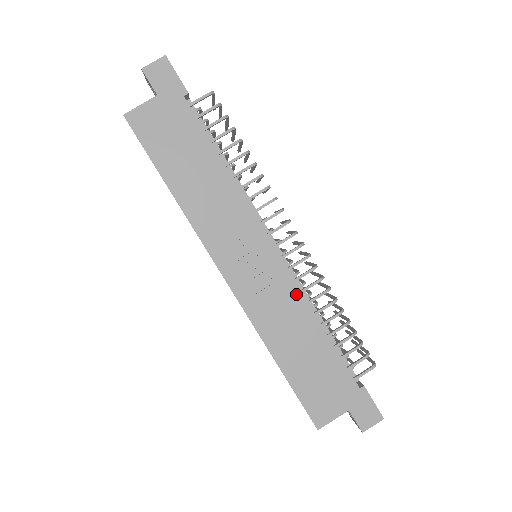
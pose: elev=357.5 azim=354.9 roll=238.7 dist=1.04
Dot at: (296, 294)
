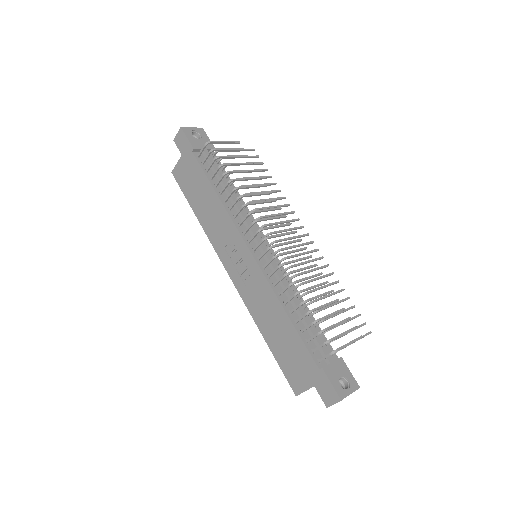
Dot at: (267, 287)
